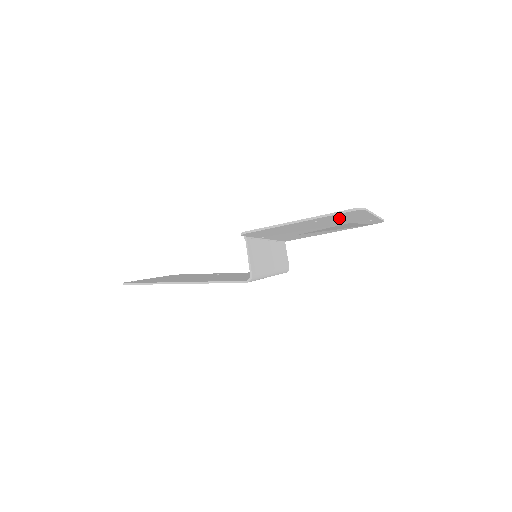
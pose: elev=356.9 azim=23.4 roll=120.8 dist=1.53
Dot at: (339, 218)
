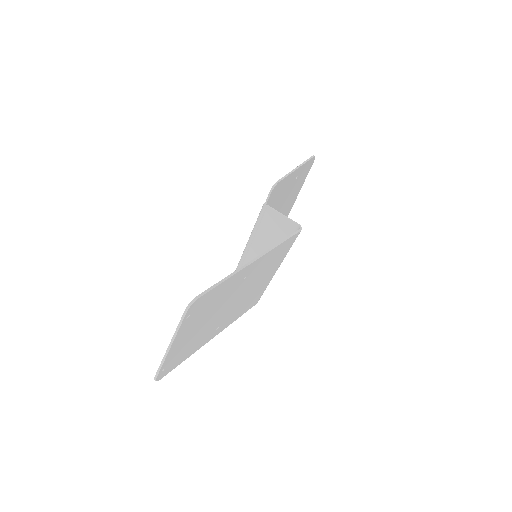
Dot at: (299, 181)
